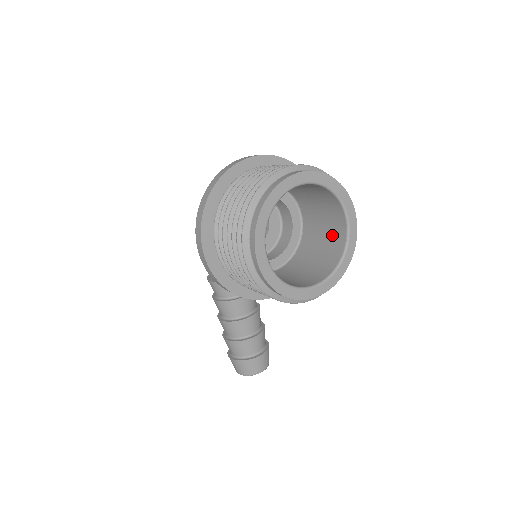
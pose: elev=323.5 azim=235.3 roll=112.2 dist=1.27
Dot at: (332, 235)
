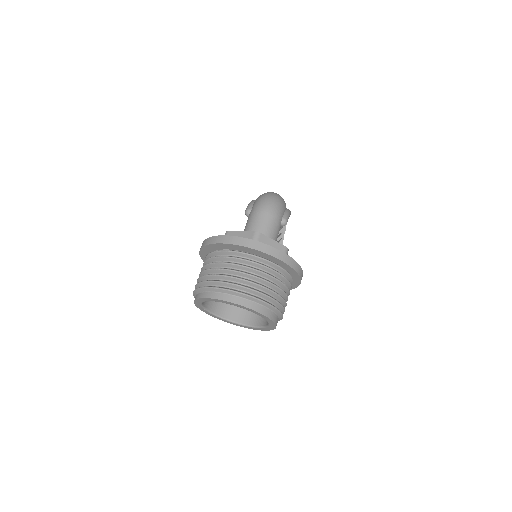
Dot at: occluded
